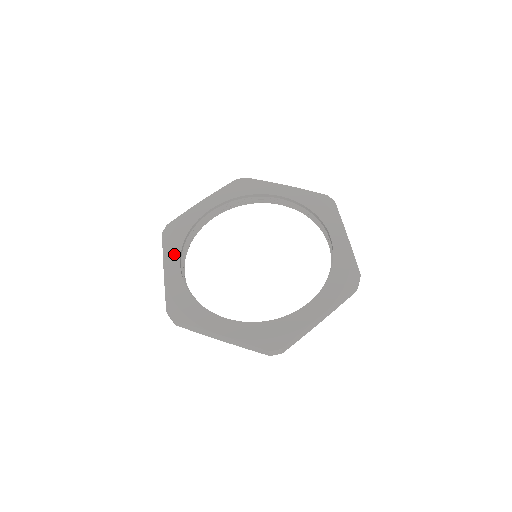
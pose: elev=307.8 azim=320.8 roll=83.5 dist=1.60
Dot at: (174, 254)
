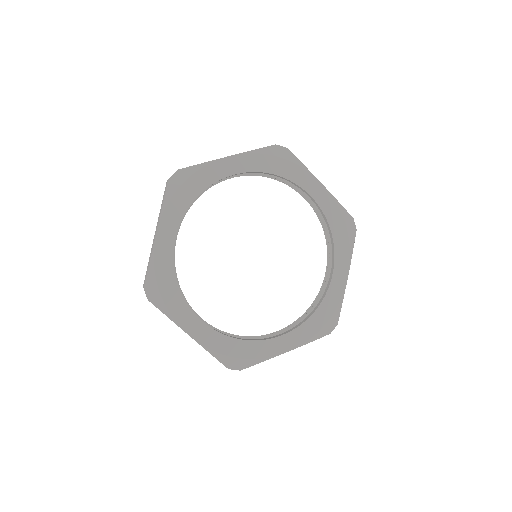
Dot at: (174, 218)
